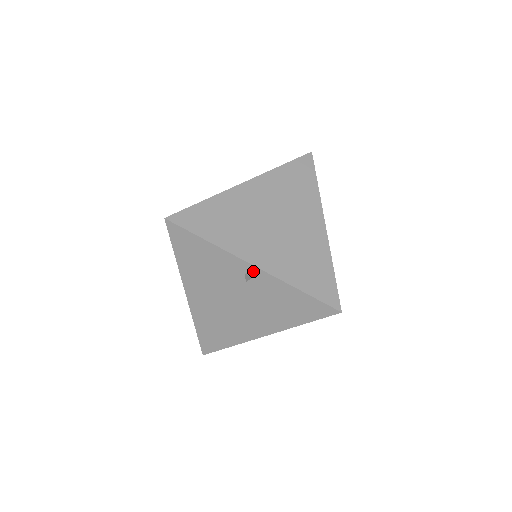
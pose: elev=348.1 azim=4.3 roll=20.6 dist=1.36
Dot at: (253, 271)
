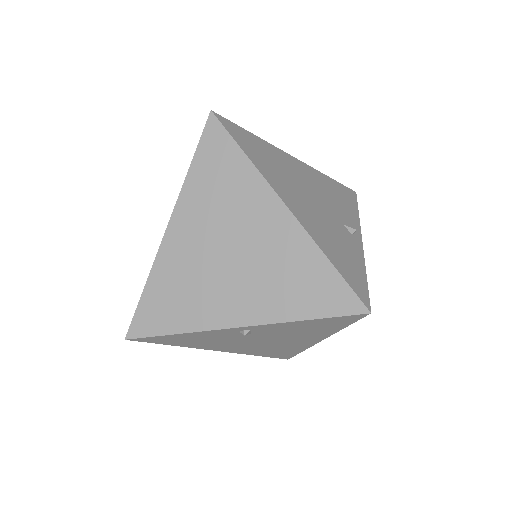
Dot at: (244, 329)
